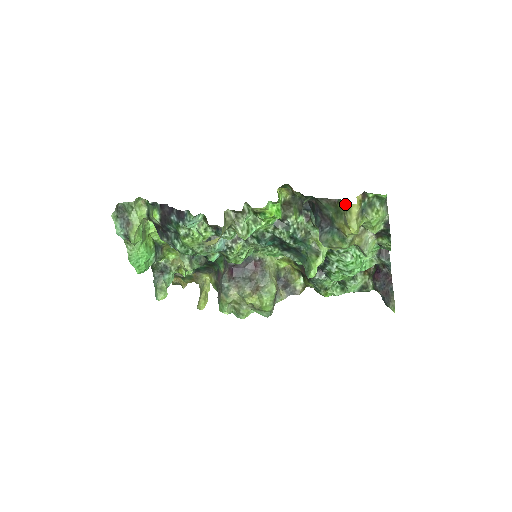
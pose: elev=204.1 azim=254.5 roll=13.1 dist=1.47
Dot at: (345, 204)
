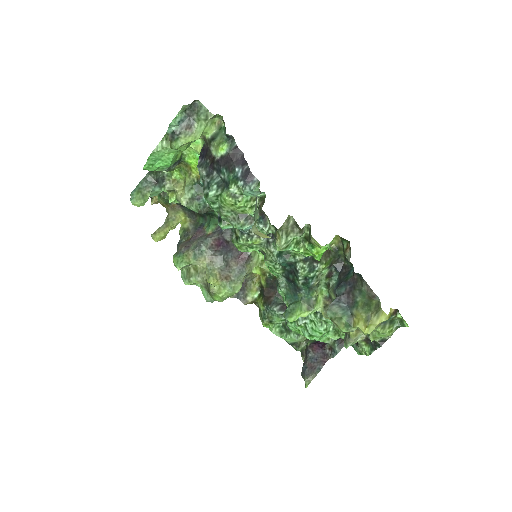
Dot at: (380, 306)
